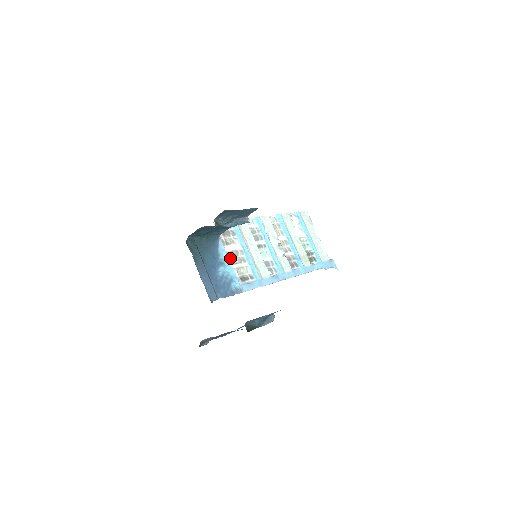
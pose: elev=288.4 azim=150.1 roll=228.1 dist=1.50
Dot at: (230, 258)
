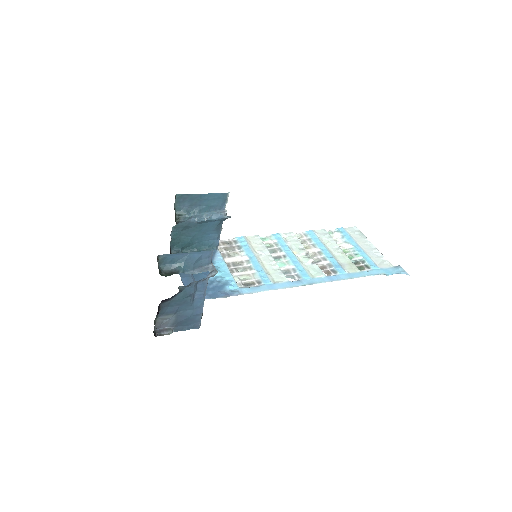
Dot at: (231, 267)
